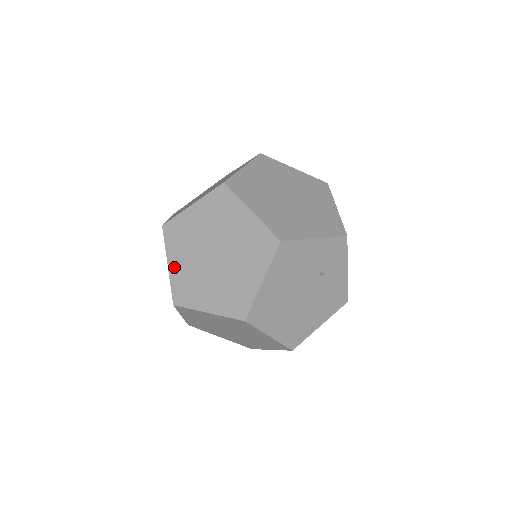
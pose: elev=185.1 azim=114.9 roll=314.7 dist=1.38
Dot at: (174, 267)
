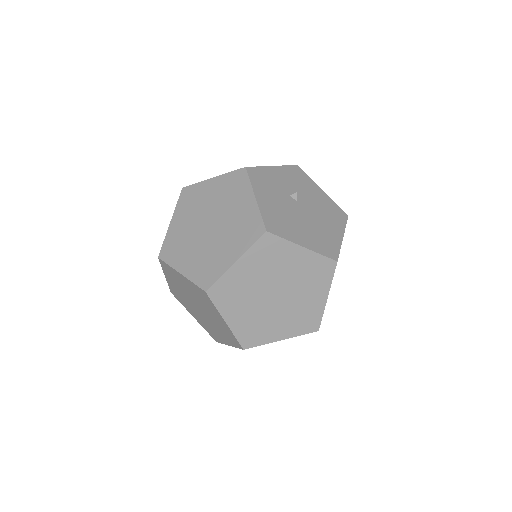
Dot at: (170, 282)
